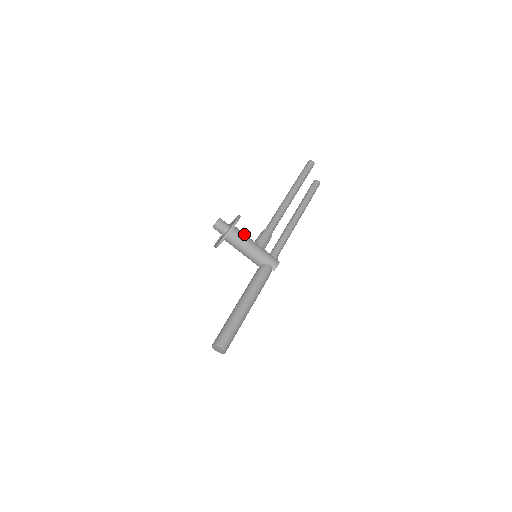
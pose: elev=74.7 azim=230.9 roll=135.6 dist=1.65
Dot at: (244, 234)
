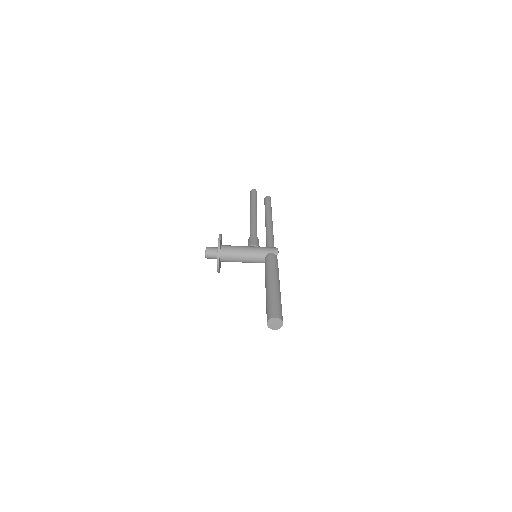
Dot at: (234, 246)
